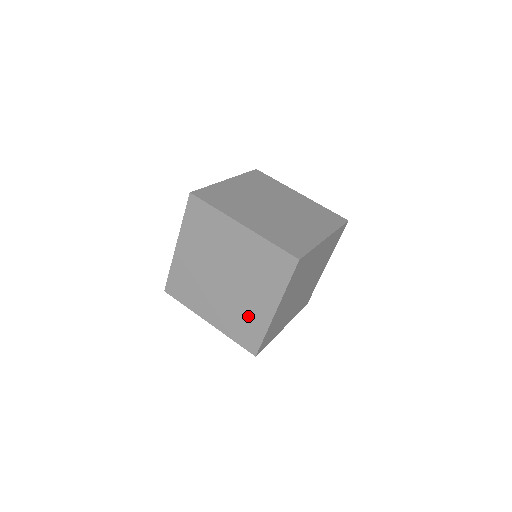
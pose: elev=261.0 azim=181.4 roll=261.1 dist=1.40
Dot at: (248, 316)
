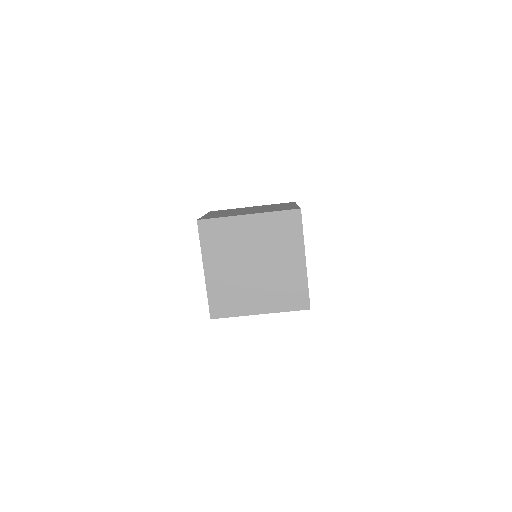
Dot at: (239, 298)
